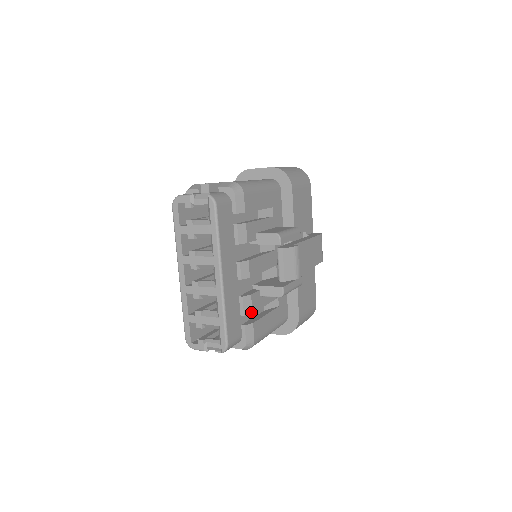
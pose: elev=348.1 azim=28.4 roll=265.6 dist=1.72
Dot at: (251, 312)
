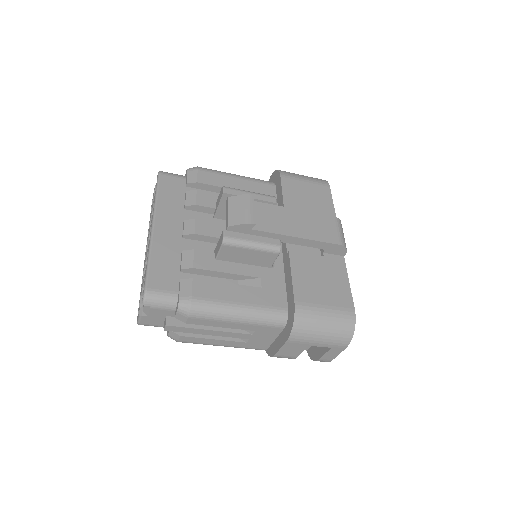
Dot at: (192, 267)
